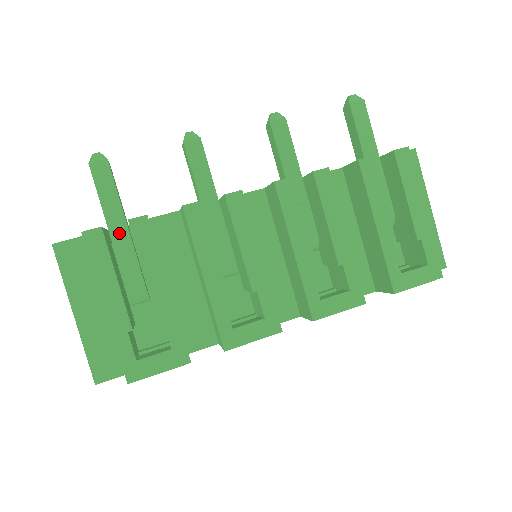
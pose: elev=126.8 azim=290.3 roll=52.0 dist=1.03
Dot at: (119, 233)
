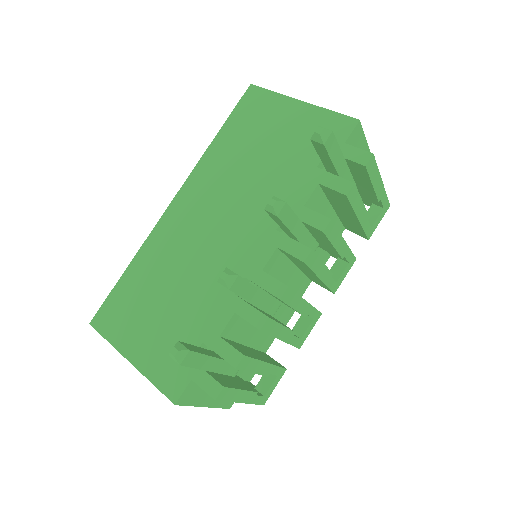
Dot at: (217, 366)
